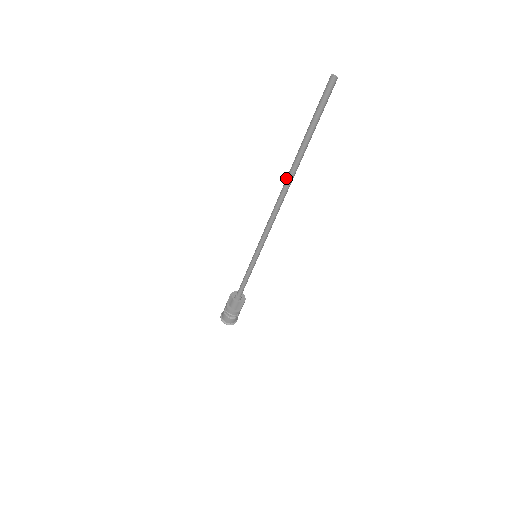
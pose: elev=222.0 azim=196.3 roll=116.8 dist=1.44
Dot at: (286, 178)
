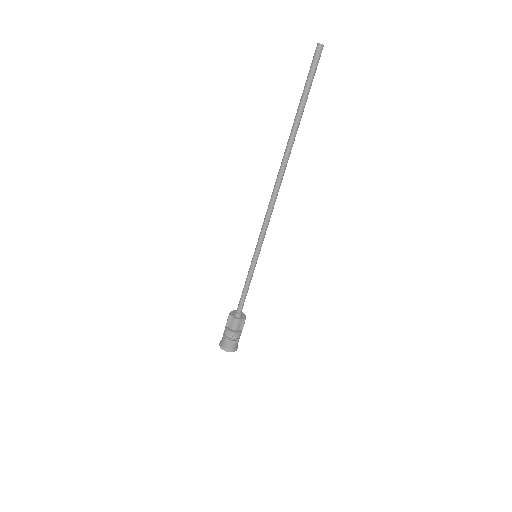
Dot at: (283, 157)
